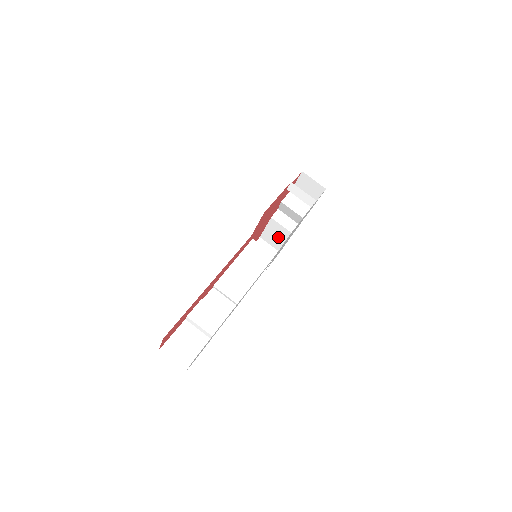
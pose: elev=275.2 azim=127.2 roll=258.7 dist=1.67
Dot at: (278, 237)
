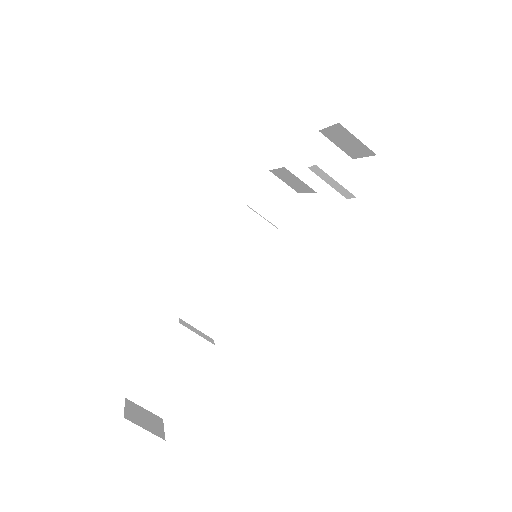
Dot at: (295, 183)
